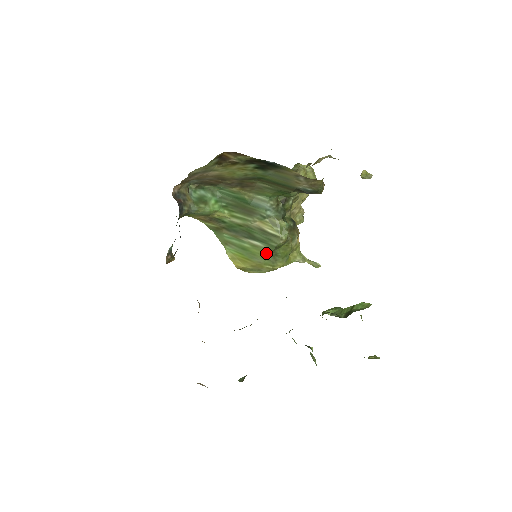
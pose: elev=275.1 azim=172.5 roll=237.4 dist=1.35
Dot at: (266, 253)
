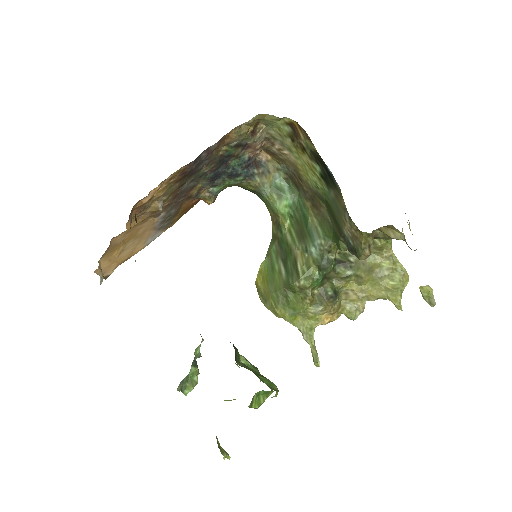
Dot at: (281, 286)
